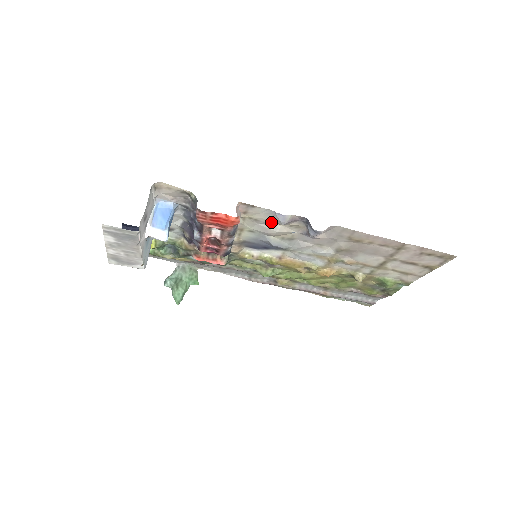
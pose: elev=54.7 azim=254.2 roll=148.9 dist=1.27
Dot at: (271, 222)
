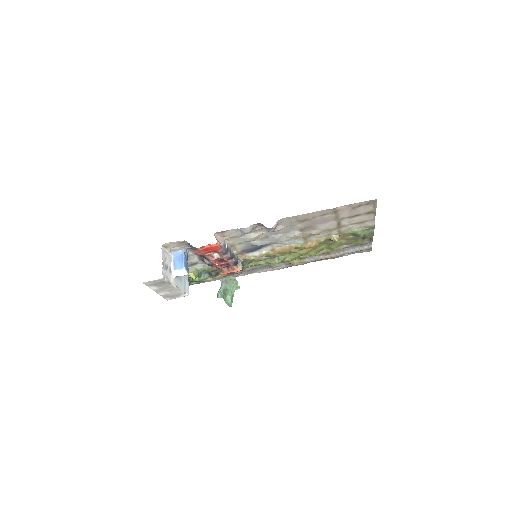
Dot at: (244, 234)
